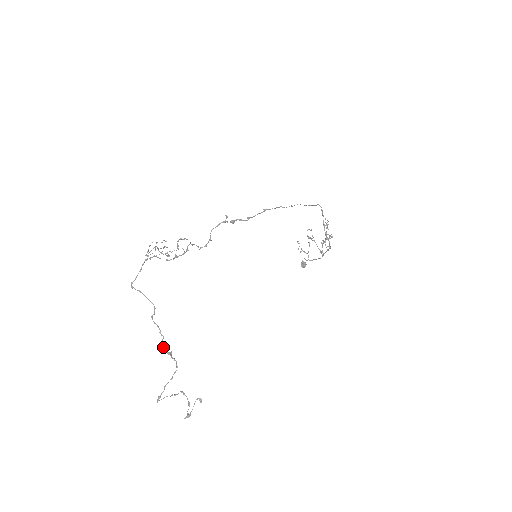
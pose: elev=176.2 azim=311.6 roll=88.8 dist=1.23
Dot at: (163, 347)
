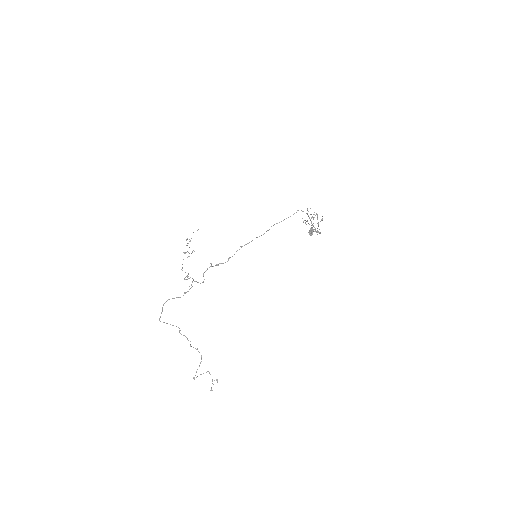
Dot at: occluded
